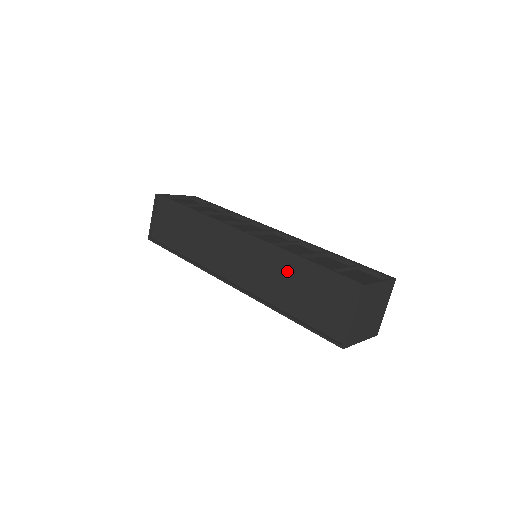
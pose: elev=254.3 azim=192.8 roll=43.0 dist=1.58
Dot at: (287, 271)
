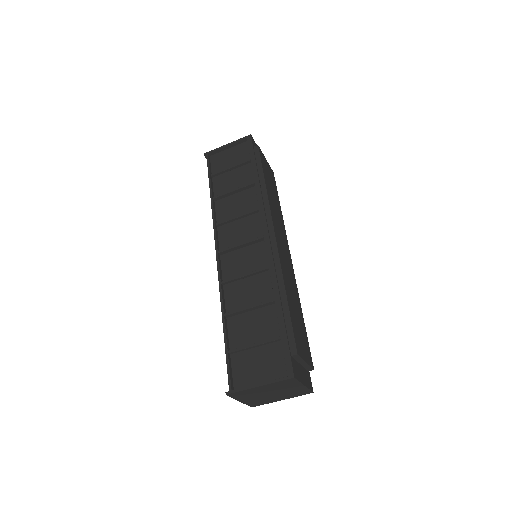
Dot at: occluded
